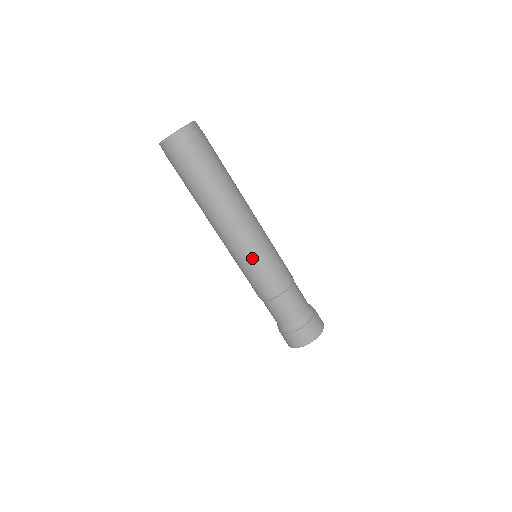
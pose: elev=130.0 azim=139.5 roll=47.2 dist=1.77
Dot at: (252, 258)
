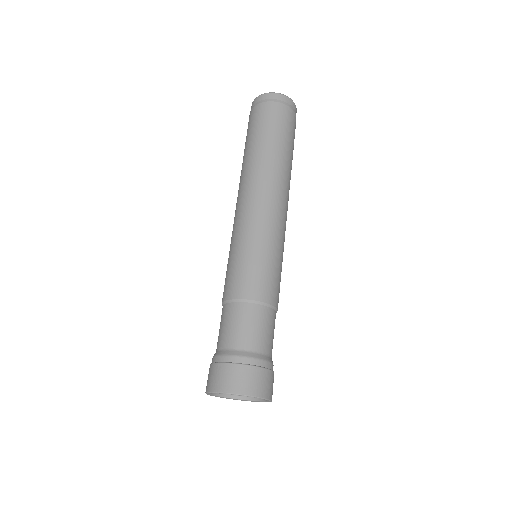
Dot at: (236, 240)
